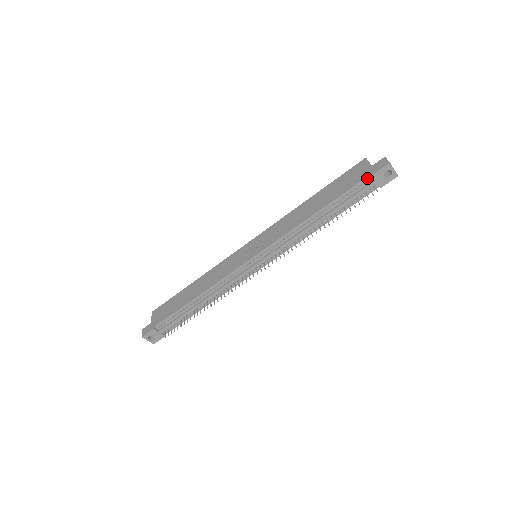
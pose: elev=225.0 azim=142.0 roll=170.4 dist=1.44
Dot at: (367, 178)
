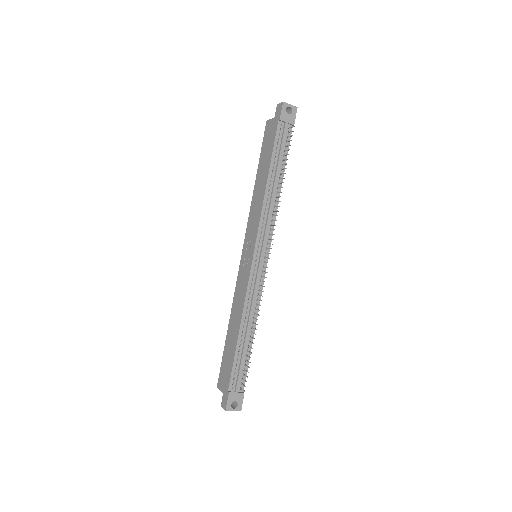
Dot at: (279, 125)
